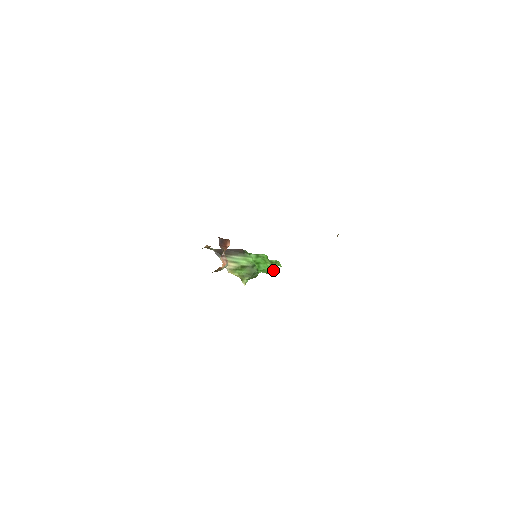
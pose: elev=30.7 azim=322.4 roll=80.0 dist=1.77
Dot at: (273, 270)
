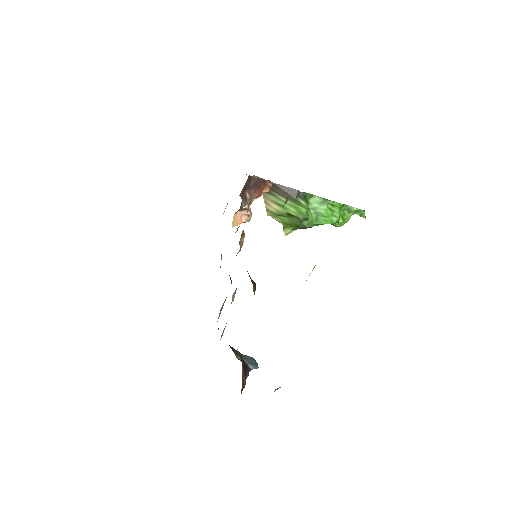
Dot at: occluded
